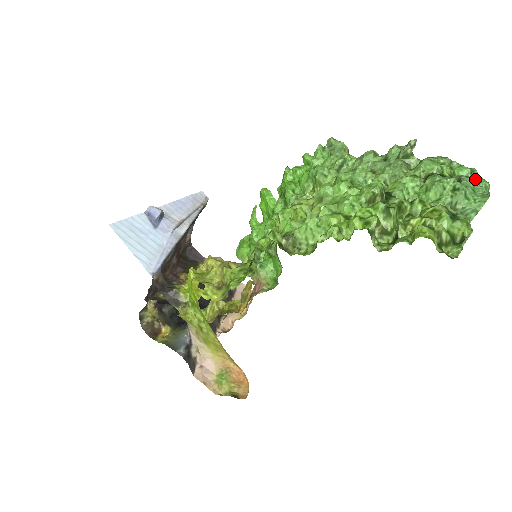
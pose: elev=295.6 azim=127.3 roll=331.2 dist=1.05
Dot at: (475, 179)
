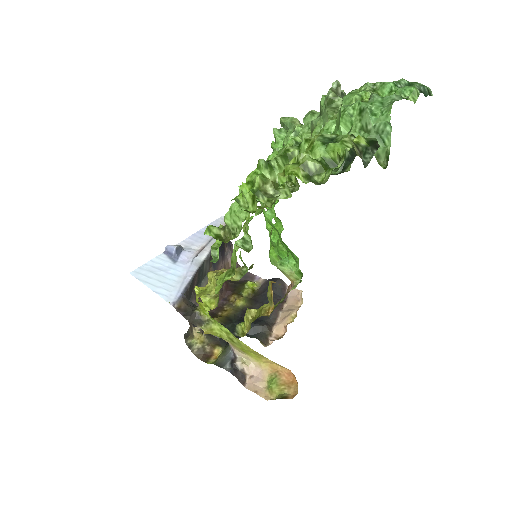
Dot at: (399, 90)
